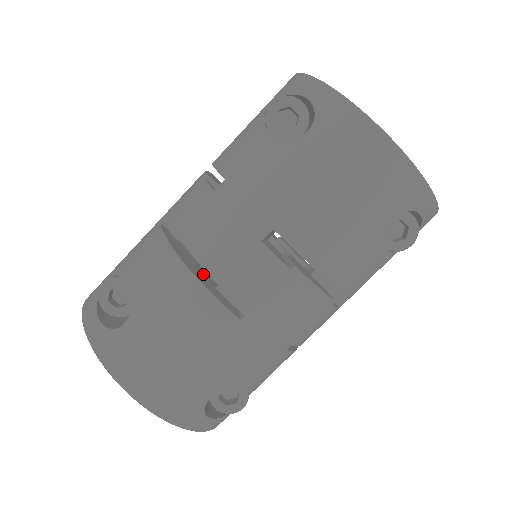
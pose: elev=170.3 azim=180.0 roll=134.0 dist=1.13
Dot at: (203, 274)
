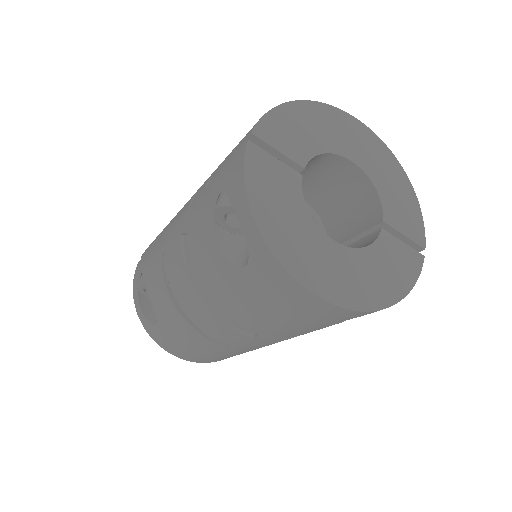
Dot at: occluded
